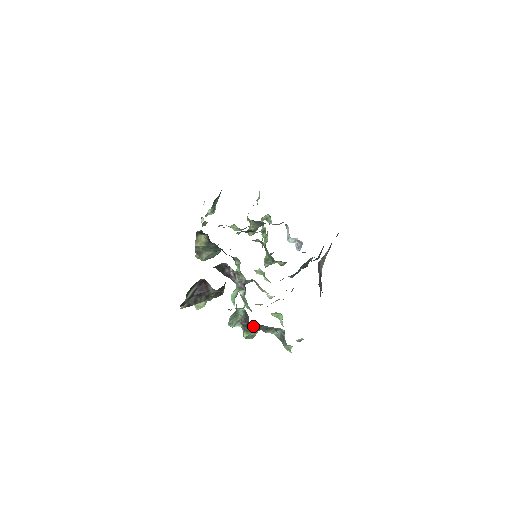
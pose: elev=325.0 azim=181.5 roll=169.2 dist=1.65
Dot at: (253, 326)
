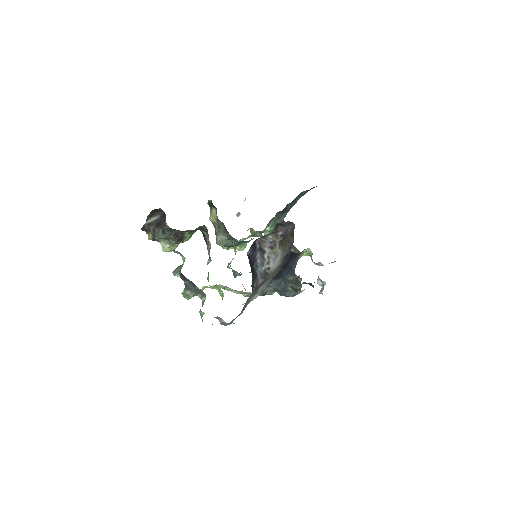
Dot at: (186, 279)
